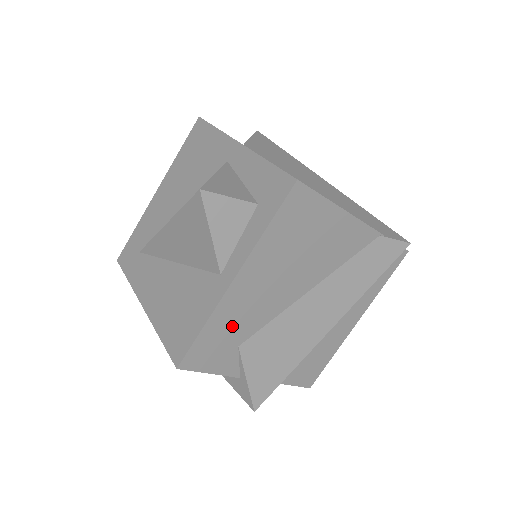
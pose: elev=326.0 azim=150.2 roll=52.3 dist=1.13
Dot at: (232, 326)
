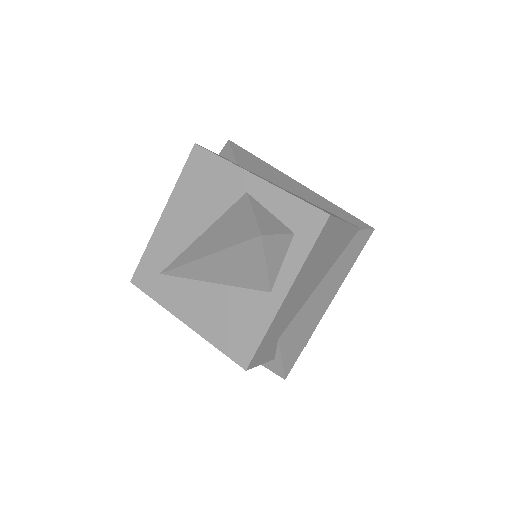
Dot at: (278, 327)
